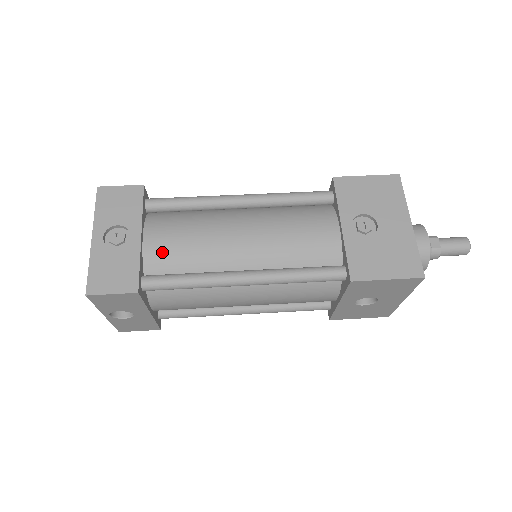
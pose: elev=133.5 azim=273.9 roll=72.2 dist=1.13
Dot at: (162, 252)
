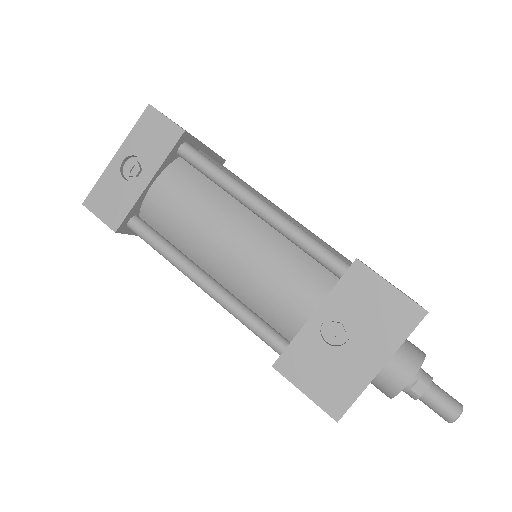
Dot at: (159, 208)
